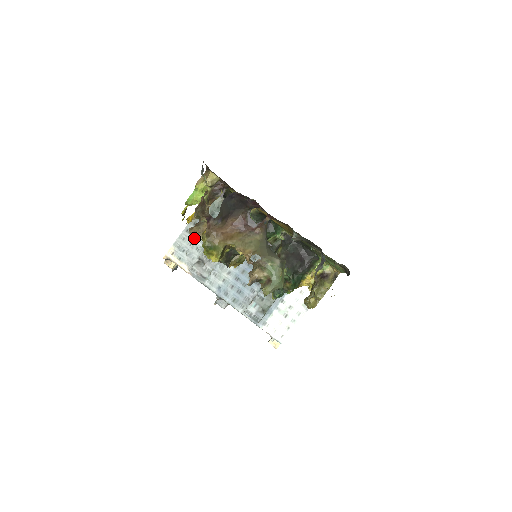
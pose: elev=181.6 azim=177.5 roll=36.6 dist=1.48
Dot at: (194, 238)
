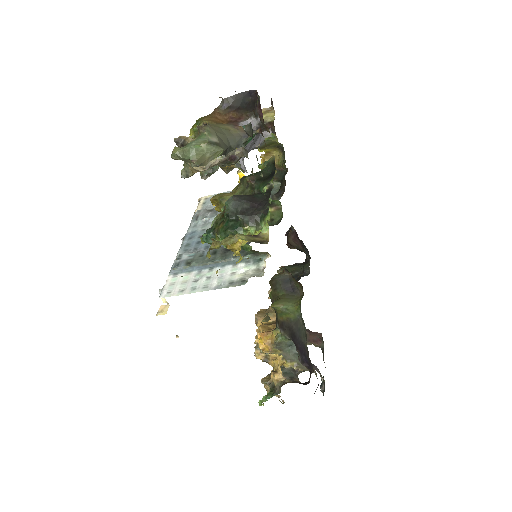
Dot at: occluded
